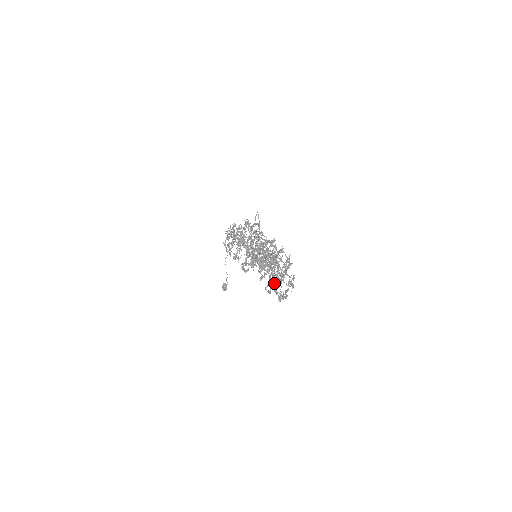
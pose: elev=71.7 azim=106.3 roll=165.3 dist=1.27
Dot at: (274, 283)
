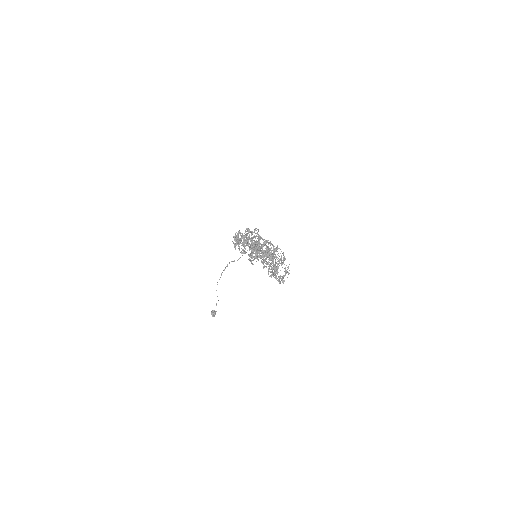
Dot at: occluded
